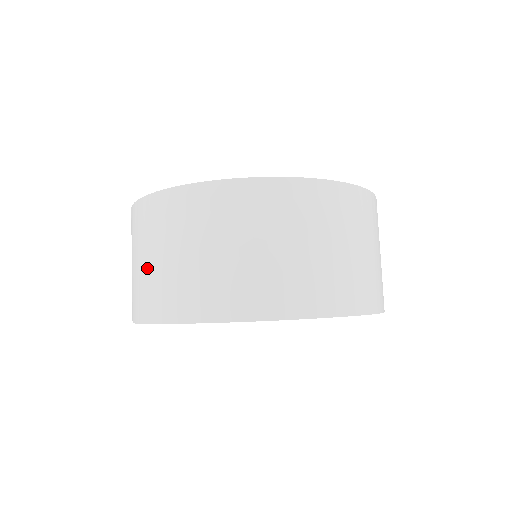
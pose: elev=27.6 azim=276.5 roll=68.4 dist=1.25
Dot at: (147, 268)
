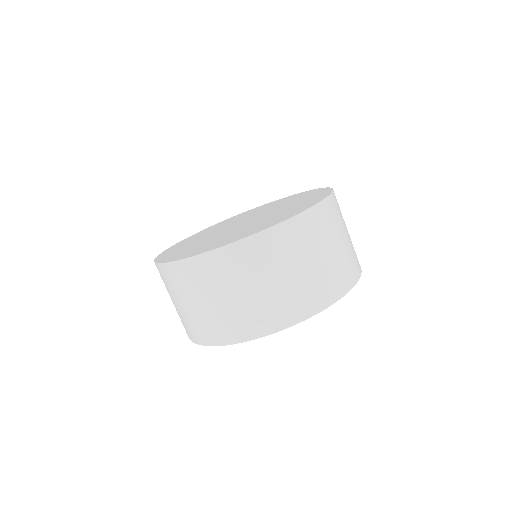
Dot at: (178, 309)
